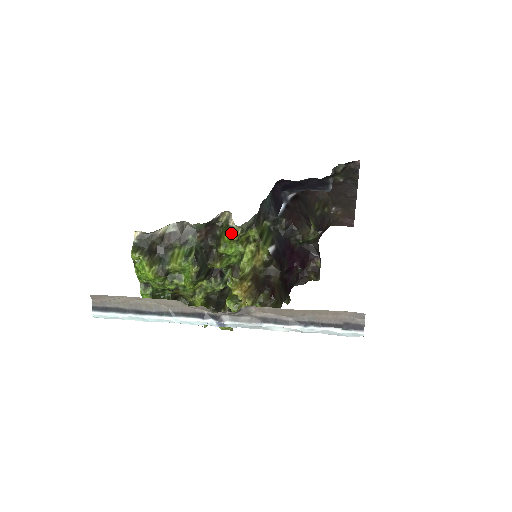
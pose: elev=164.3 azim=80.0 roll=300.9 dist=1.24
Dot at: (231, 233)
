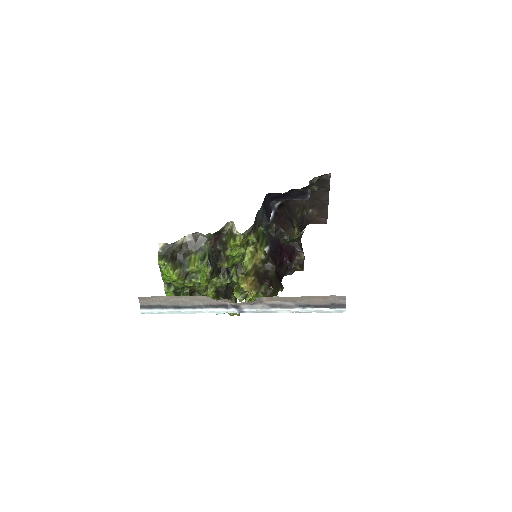
Dot at: (236, 240)
